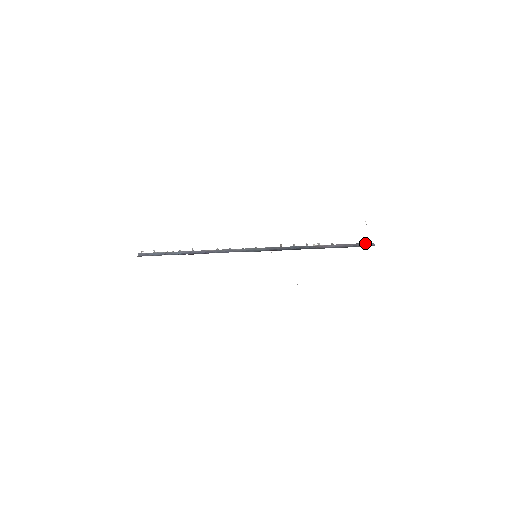
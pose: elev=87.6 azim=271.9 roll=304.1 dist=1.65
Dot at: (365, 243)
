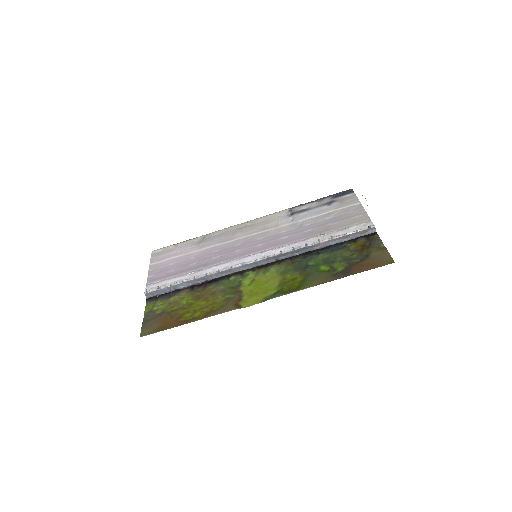
Dot at: (366, 230)
